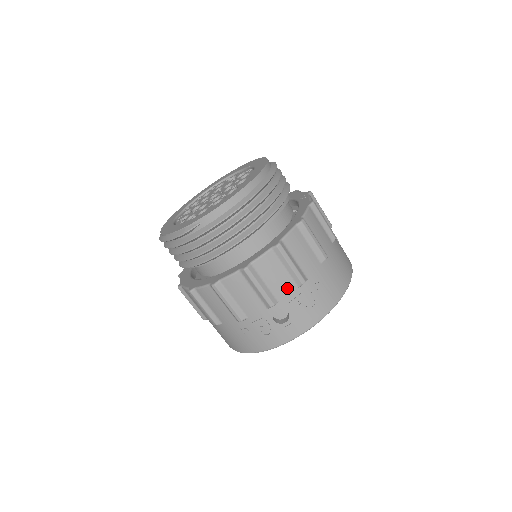
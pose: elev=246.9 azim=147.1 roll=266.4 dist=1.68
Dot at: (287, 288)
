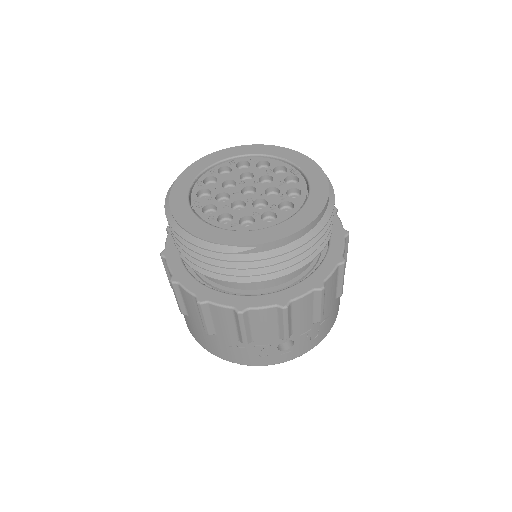
Dot at: (306, 324)
